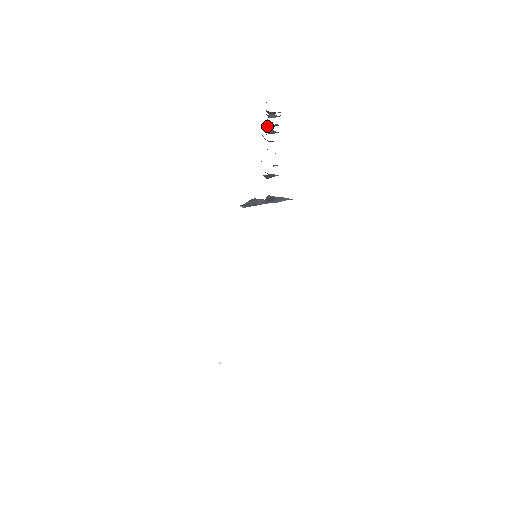
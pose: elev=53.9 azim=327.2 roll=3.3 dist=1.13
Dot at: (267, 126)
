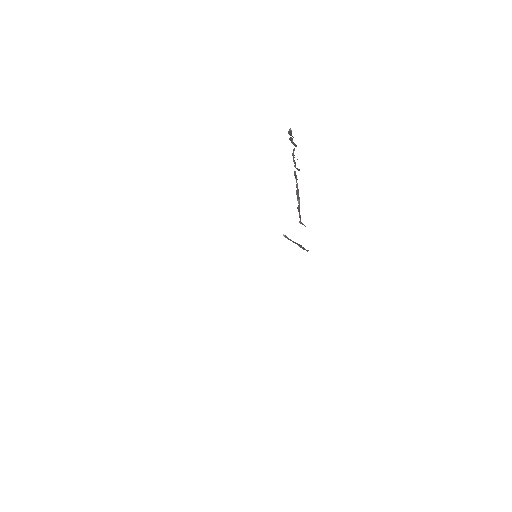
Dot at: (293, 155)
